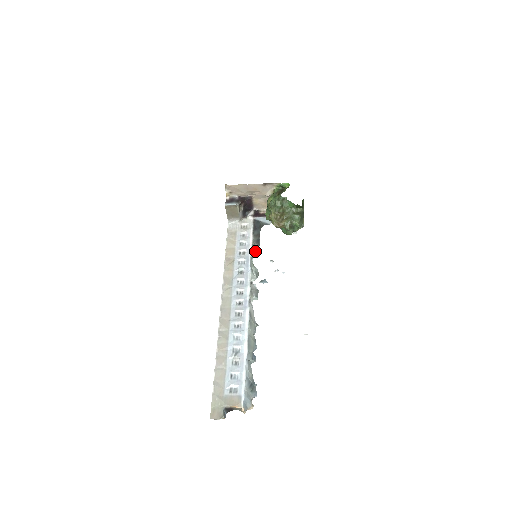
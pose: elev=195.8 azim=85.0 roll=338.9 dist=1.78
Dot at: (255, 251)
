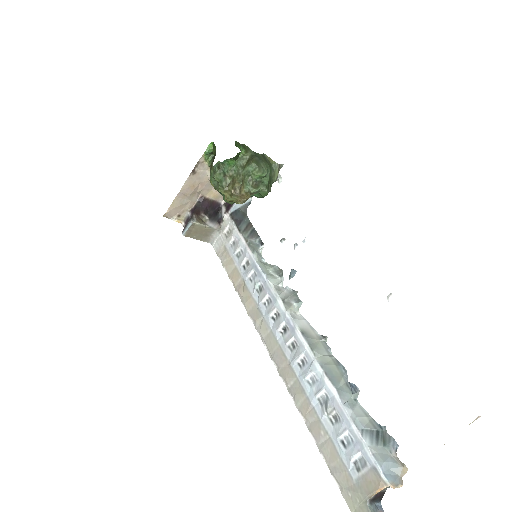
Dot at: (257, 248)
